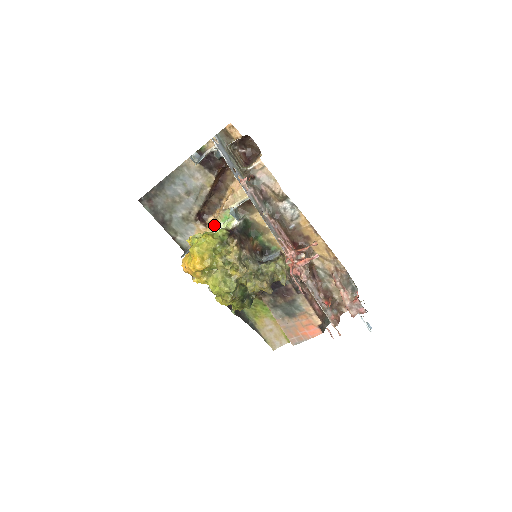
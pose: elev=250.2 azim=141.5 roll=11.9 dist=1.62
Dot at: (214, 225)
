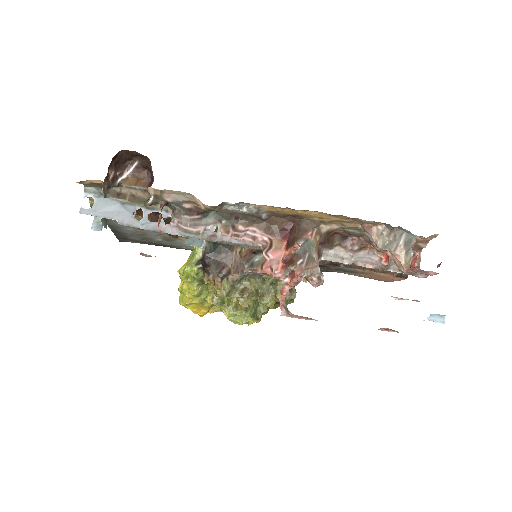
Dot at: occluded
